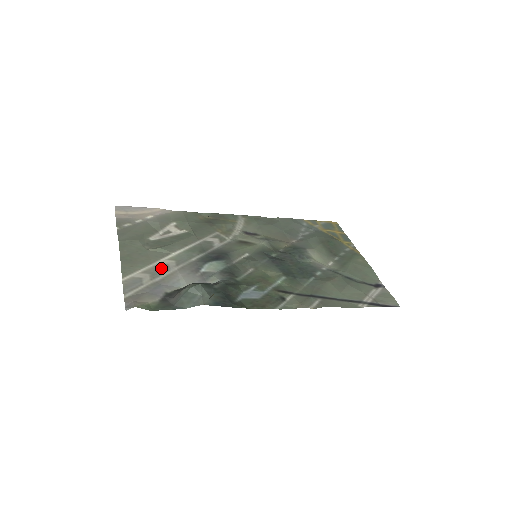
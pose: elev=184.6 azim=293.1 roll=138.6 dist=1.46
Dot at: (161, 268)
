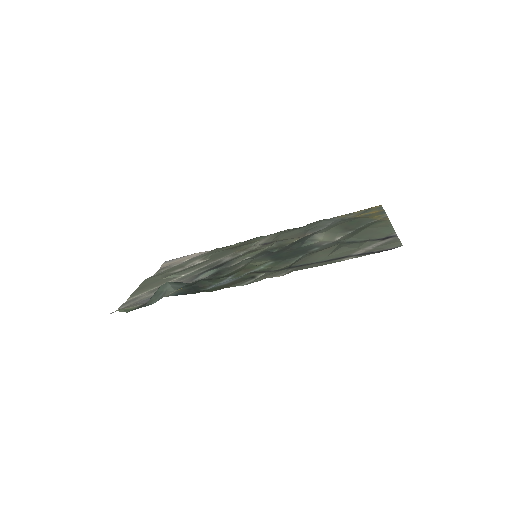
Dot at: occluded
